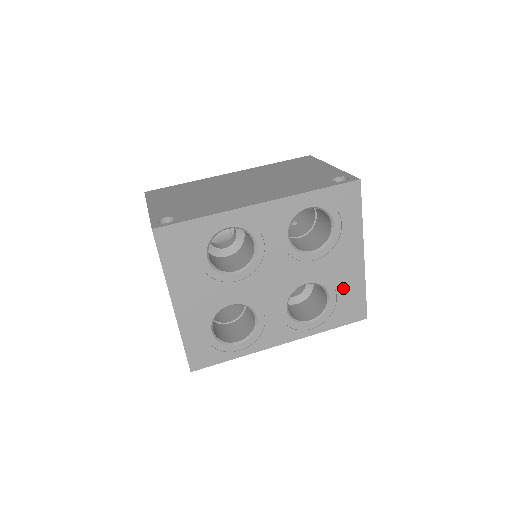
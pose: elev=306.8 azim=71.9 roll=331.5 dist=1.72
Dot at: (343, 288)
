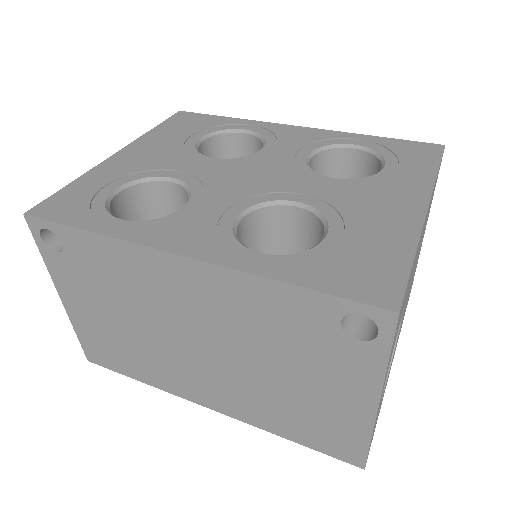
Dot at: (362, 233)
